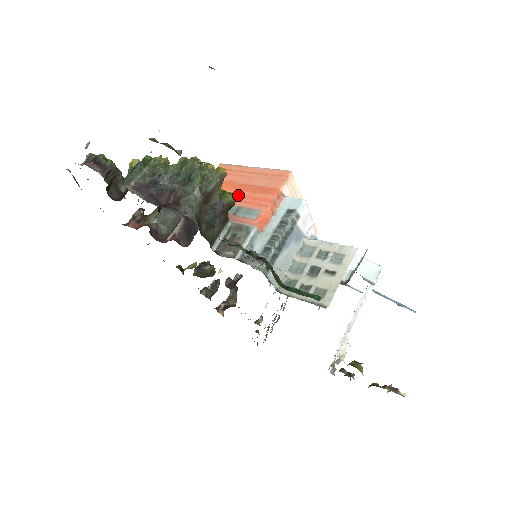
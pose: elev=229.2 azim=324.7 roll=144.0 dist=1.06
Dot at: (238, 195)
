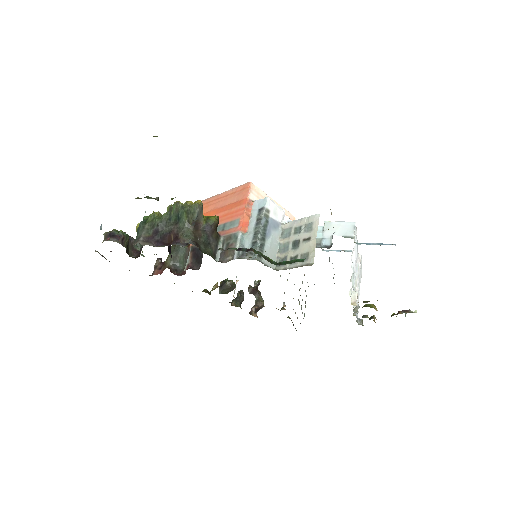
Dot at: (221, 216)
